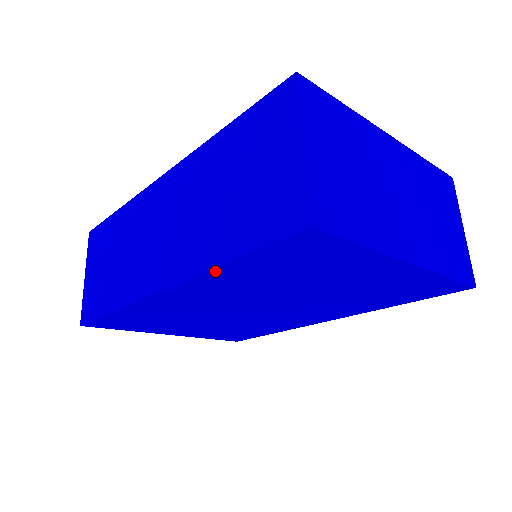
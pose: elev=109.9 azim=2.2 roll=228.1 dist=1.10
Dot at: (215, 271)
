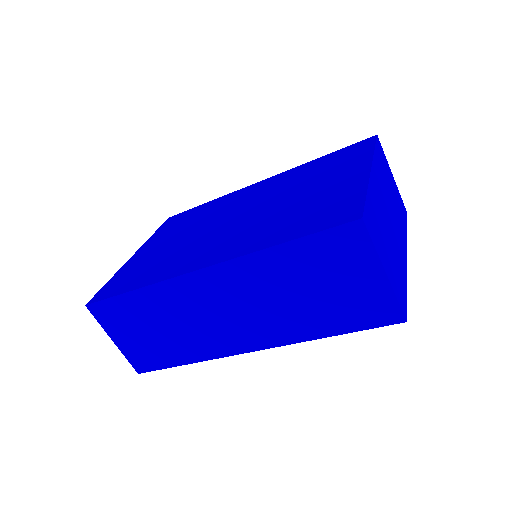
Dot at: (311, 337)
